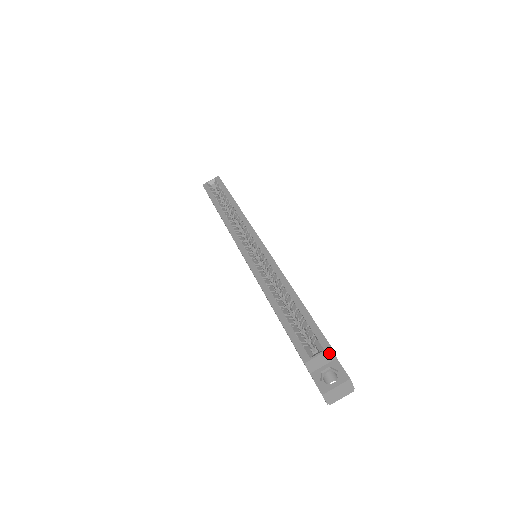
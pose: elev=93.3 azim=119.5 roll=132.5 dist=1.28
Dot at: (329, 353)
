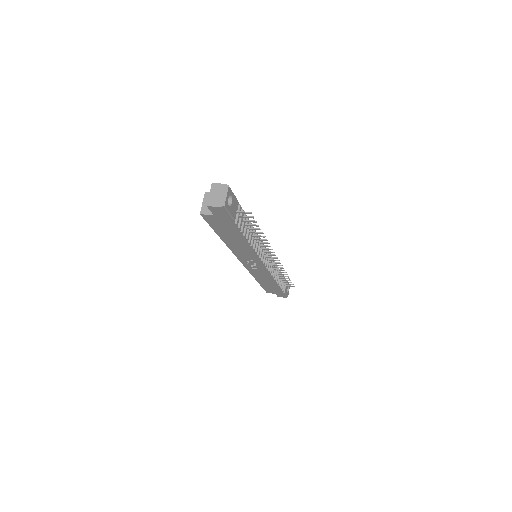
Dot at: (208, 196)
